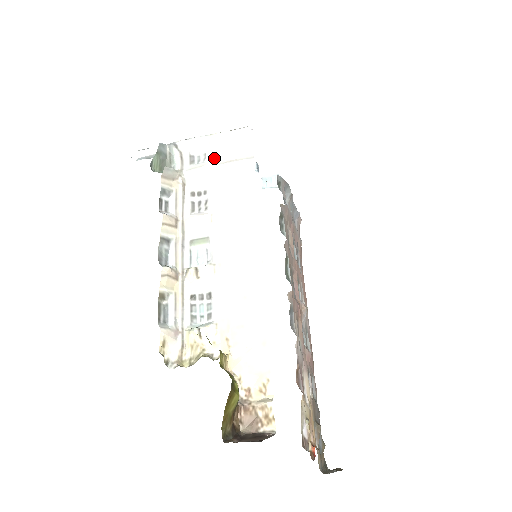
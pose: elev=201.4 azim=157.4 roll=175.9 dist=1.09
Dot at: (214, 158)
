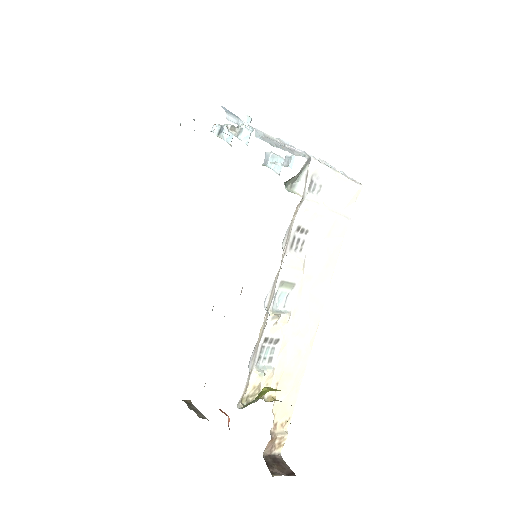
Dot at: (328, 199)
